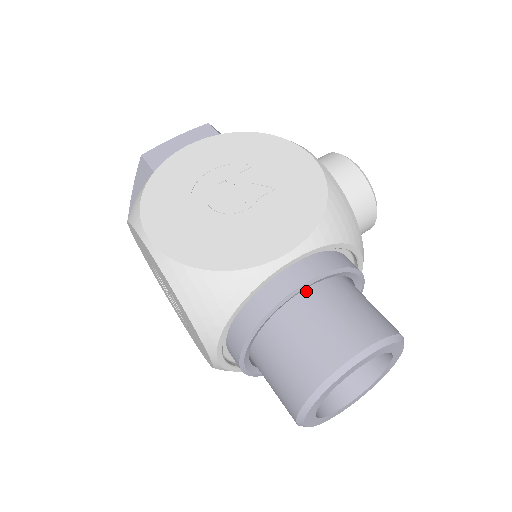
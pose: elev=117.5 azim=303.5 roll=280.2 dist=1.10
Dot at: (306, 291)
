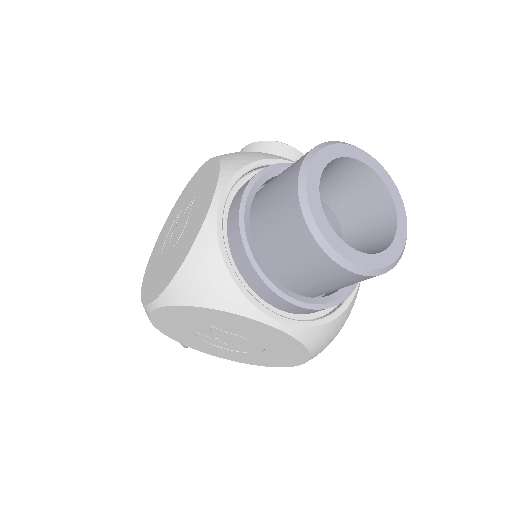
Dot at: (255, 203)
